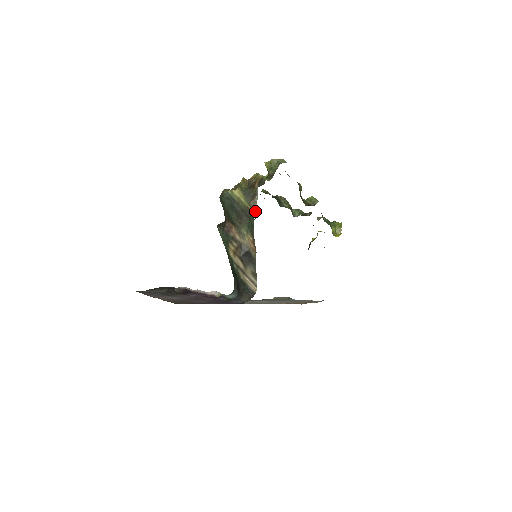
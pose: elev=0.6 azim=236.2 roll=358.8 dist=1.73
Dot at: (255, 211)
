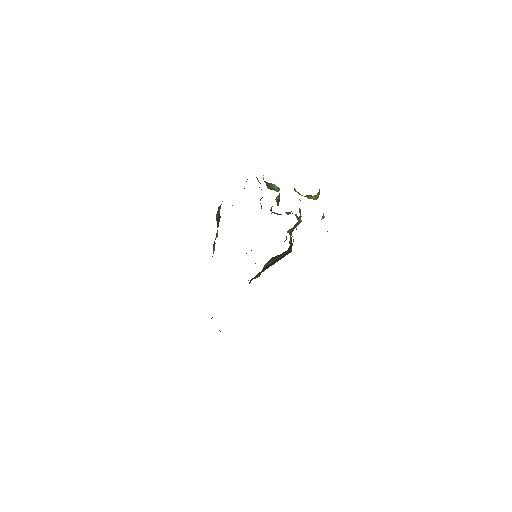
Dot at: occluded
